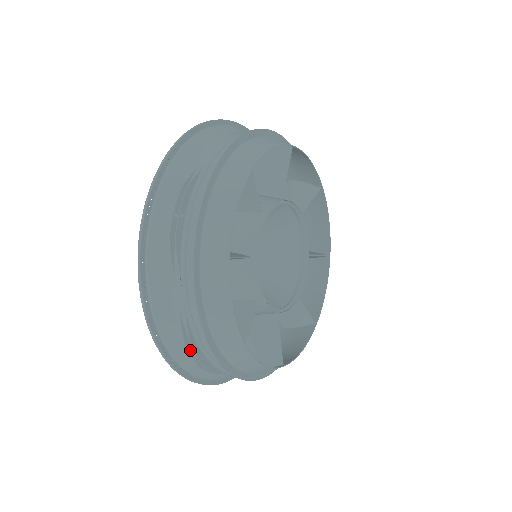
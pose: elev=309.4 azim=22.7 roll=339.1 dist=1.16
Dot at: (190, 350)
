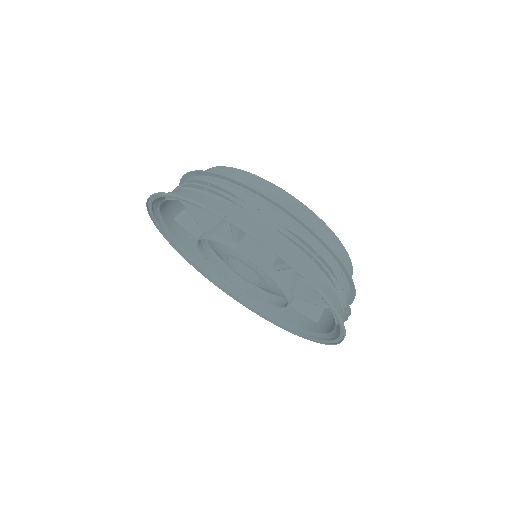
Dot at: (306, 251)
